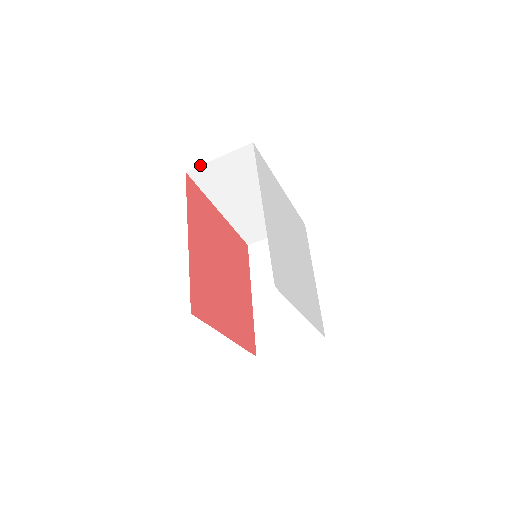
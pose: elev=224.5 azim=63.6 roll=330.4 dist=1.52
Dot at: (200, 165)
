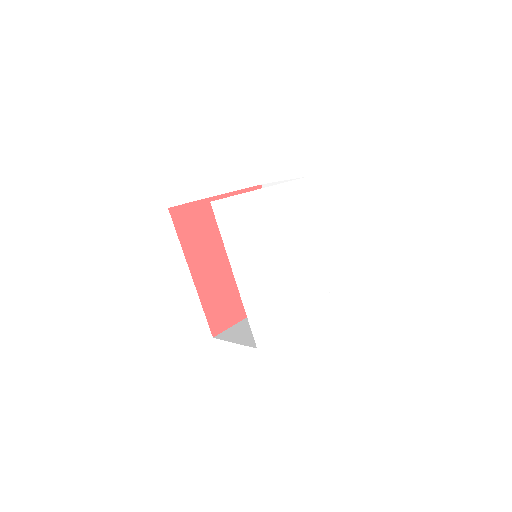
Dot at: occluded
